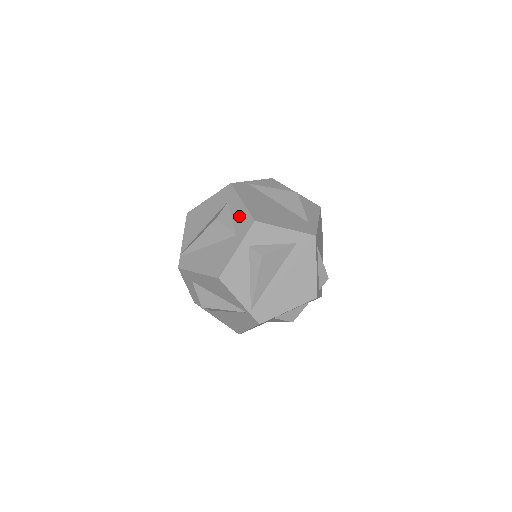
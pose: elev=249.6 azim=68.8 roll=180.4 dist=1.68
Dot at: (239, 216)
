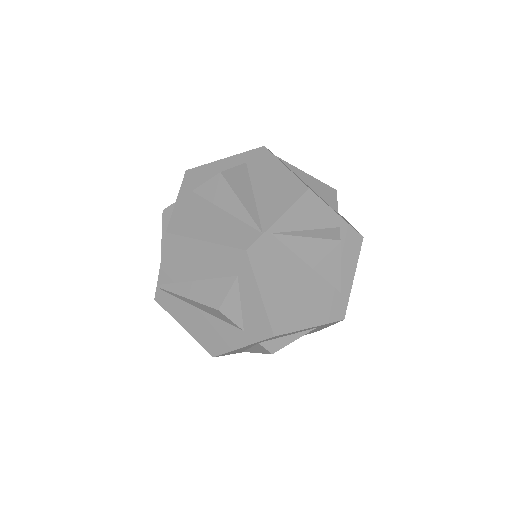
Dot at: (252, 312)
